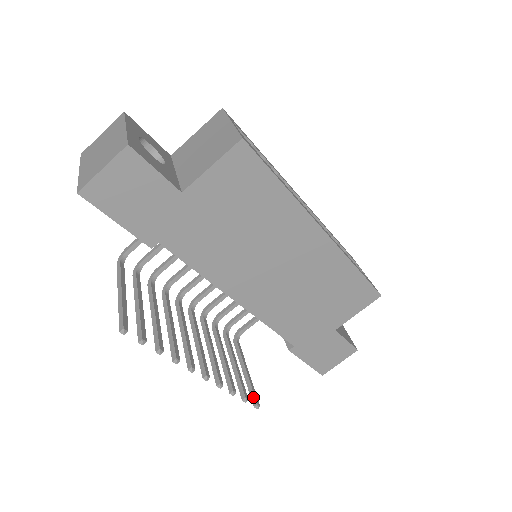
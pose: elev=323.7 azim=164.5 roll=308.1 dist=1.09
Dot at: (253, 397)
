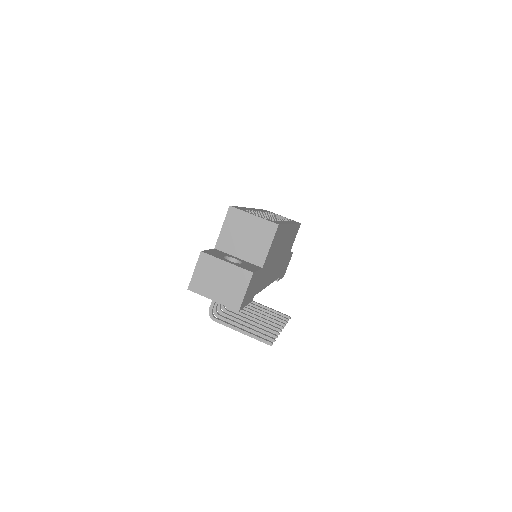
Dot at: (284, 316)
